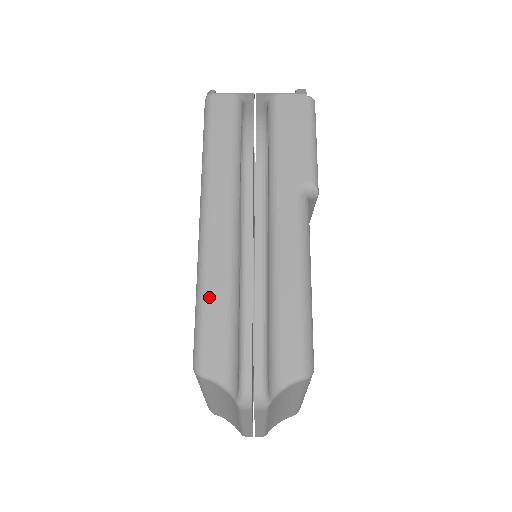
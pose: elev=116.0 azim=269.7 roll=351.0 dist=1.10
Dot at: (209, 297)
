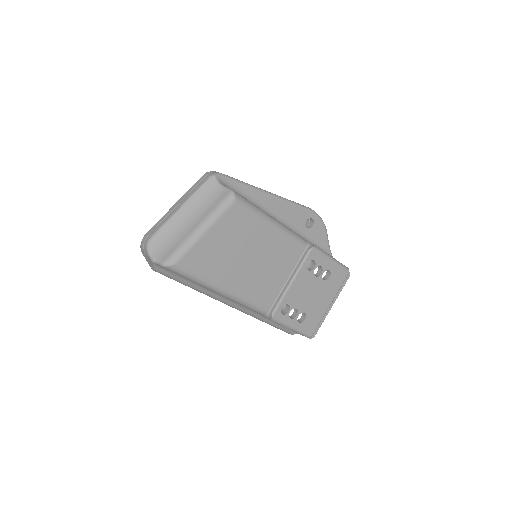
Dot at: occluded
